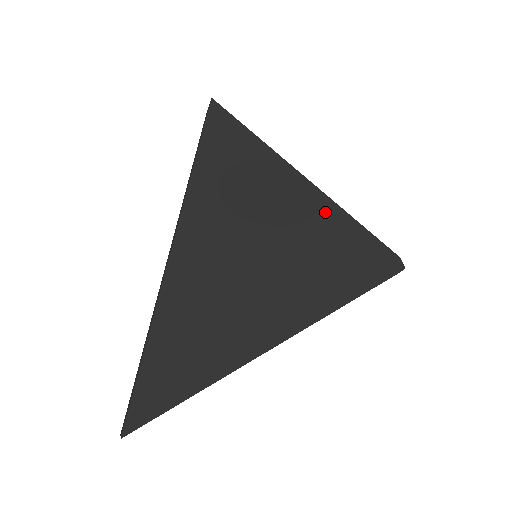
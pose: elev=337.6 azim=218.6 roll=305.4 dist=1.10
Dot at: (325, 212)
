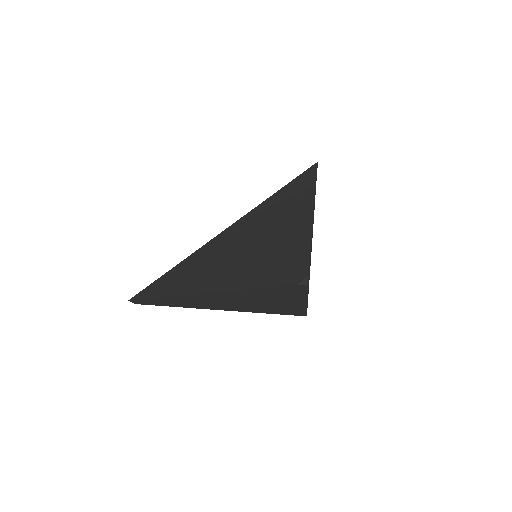
Dot at: (299, 237)
